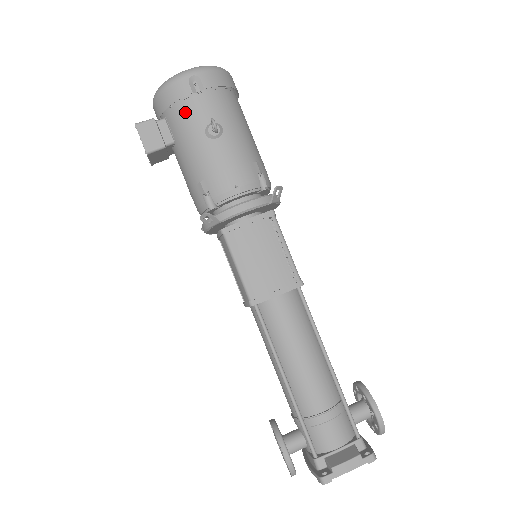
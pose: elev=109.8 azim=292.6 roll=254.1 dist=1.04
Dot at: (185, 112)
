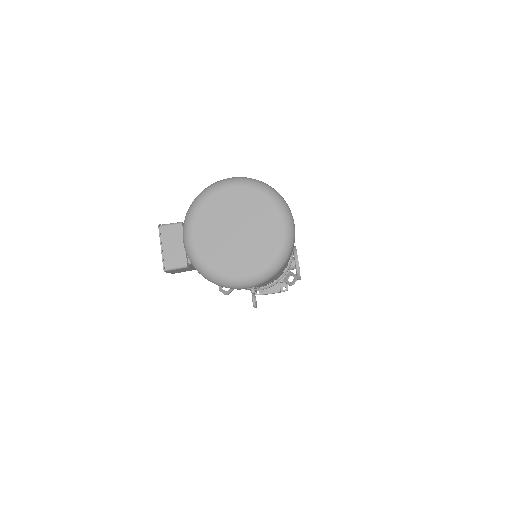
Dot at: occluded
